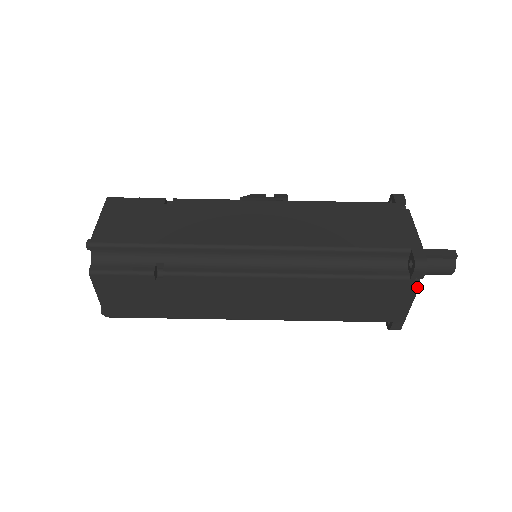
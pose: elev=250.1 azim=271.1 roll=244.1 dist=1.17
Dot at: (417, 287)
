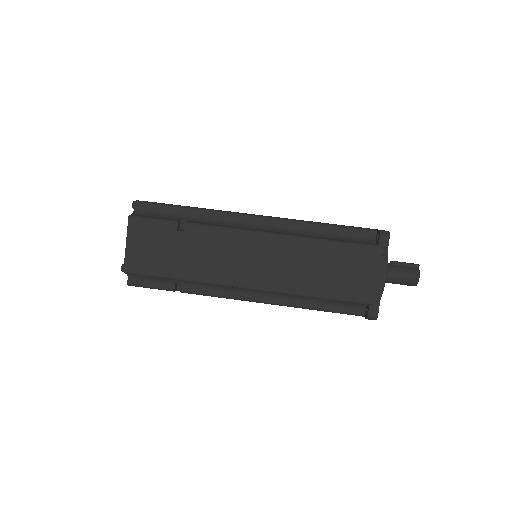
Dot at: (385, 257)
